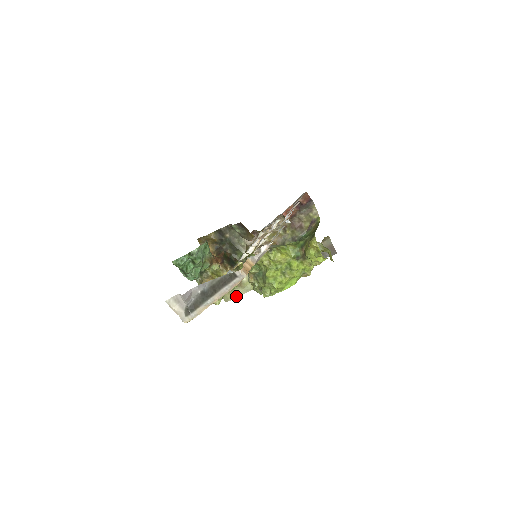
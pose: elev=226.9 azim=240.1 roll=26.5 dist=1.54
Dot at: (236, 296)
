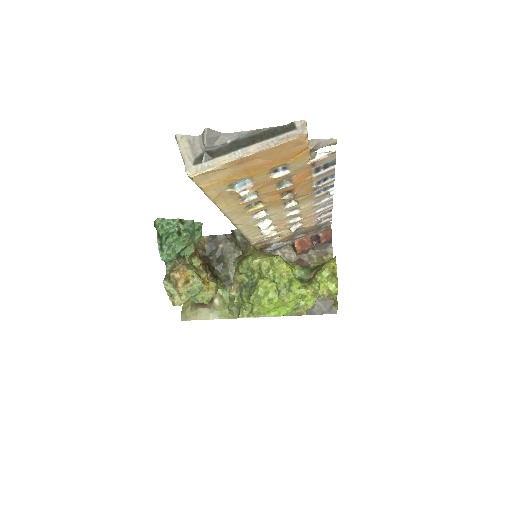
Dot at: (198, 318)
